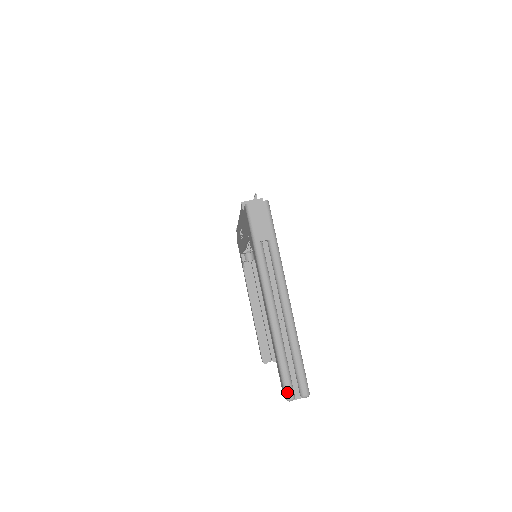
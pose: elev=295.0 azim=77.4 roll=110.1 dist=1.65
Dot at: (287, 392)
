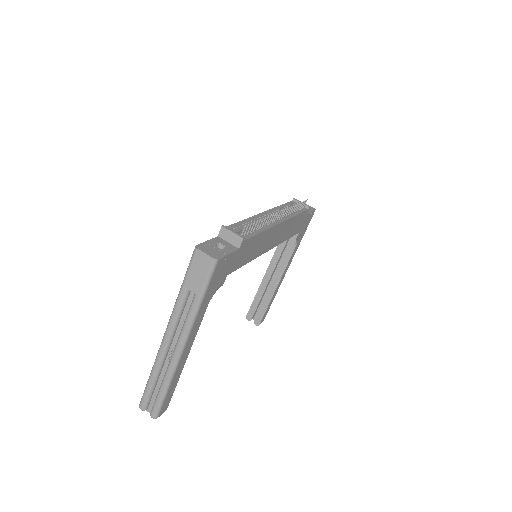
Dot at: (141, 403)
